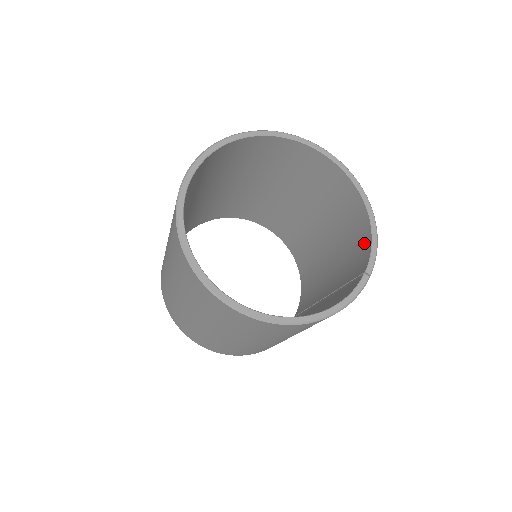
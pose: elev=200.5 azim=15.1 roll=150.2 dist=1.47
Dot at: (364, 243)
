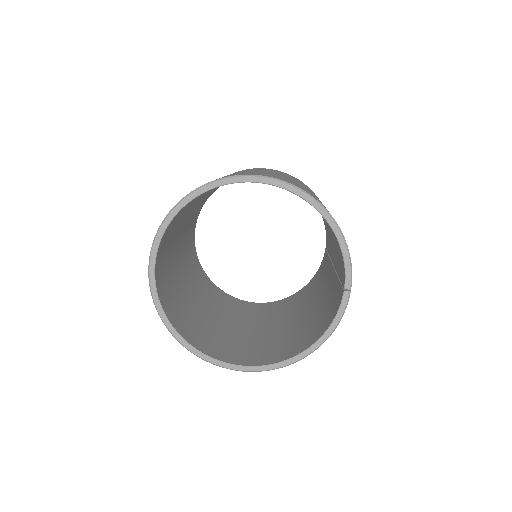
Dot at: (339, 247)
